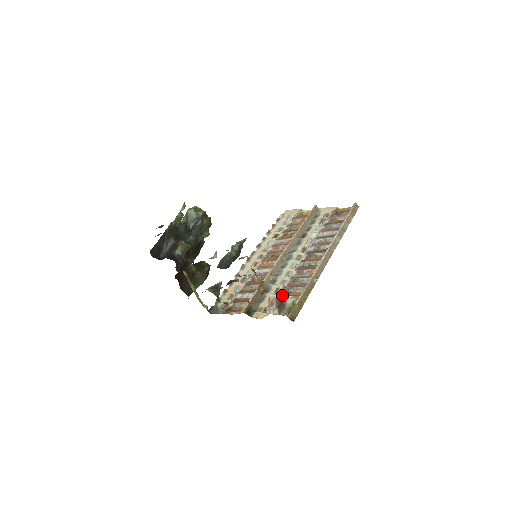
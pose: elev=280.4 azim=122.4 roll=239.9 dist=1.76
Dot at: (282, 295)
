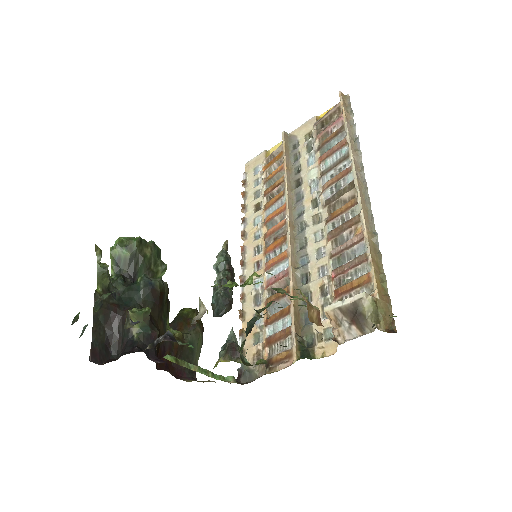
Dot at: occluded
